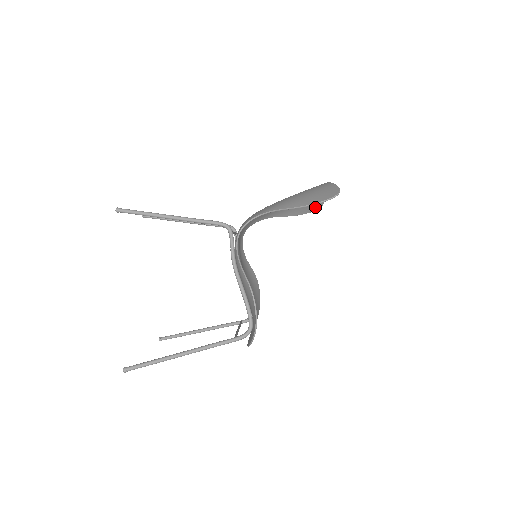
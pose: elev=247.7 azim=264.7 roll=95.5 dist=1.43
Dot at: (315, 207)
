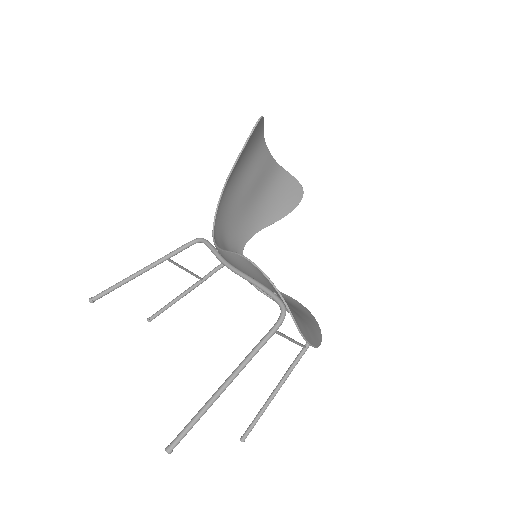
Dot at: (297, 196)
